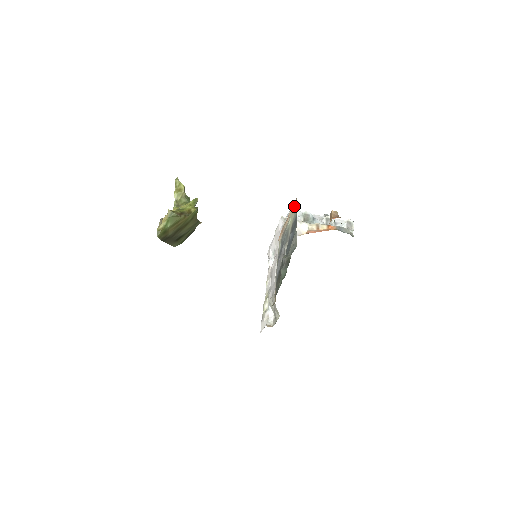
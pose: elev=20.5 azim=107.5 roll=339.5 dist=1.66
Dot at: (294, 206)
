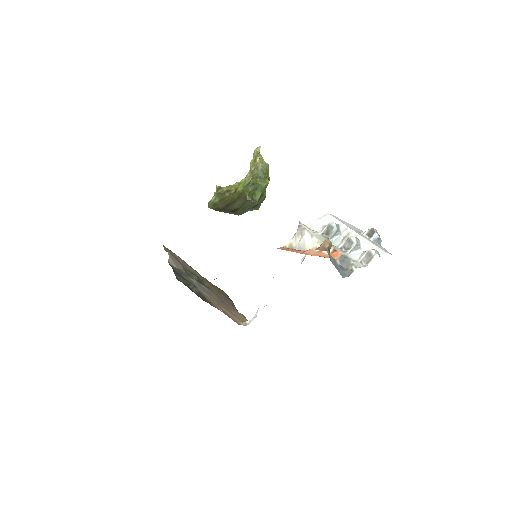
Dot at: occluded
